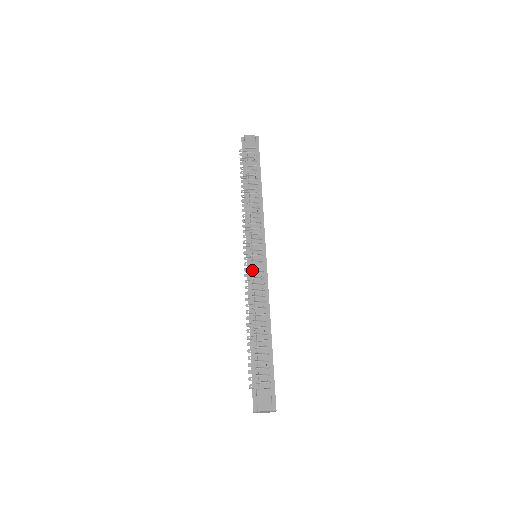
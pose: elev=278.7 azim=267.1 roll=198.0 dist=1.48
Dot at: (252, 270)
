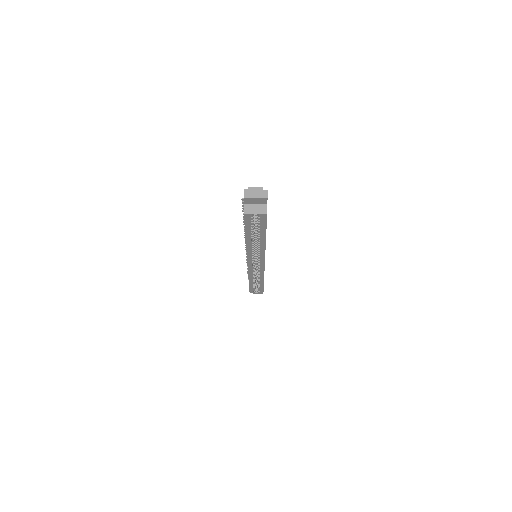
Dot at: occluded
